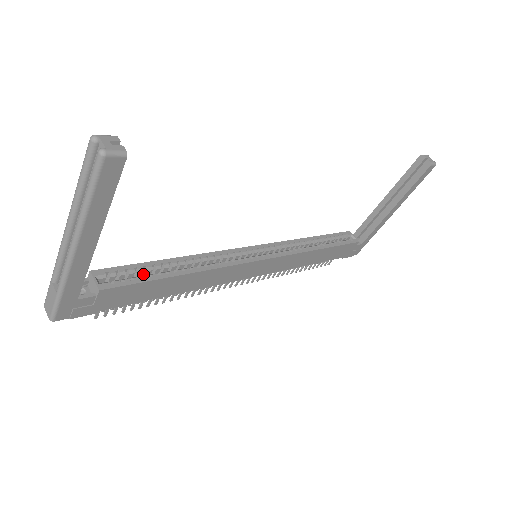
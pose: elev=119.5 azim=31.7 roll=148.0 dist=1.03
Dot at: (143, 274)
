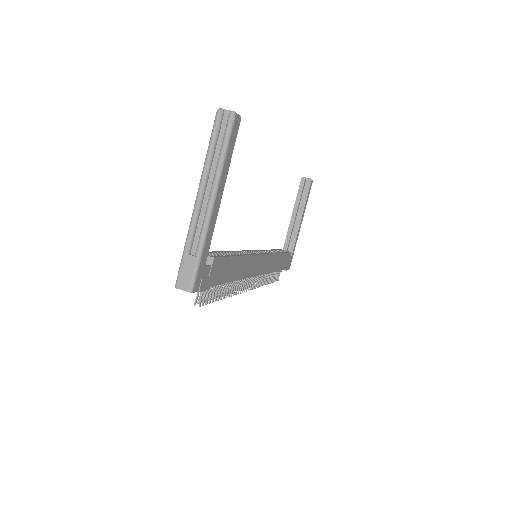
Dot at: occluded
